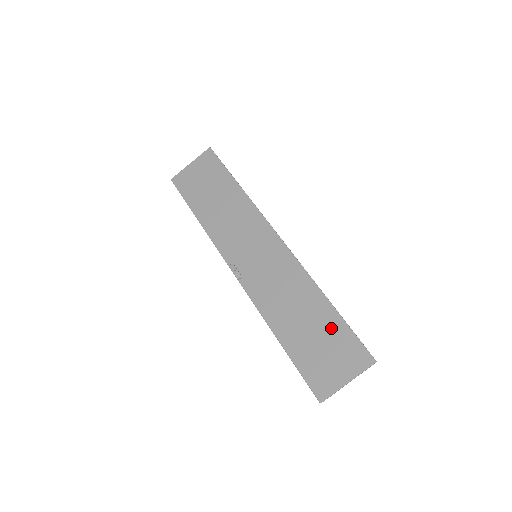
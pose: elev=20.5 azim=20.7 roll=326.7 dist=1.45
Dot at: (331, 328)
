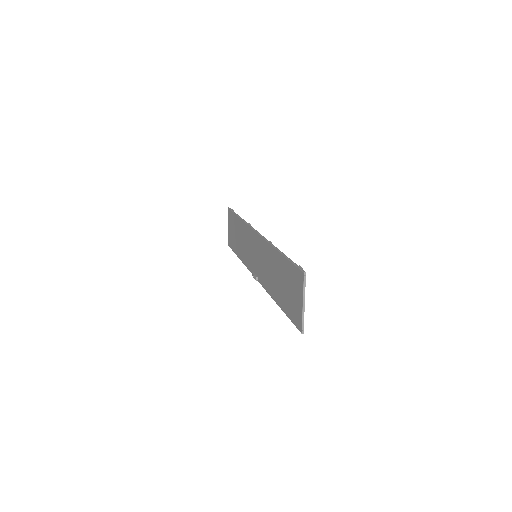
Dot at: (285, 271)
